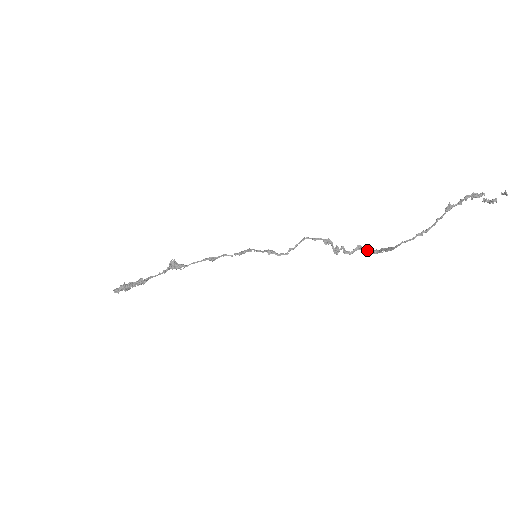
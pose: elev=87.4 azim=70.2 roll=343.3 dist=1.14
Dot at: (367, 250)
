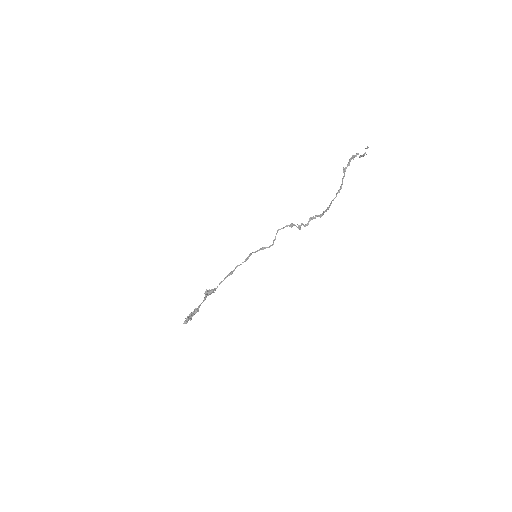
Dot at: occluded
